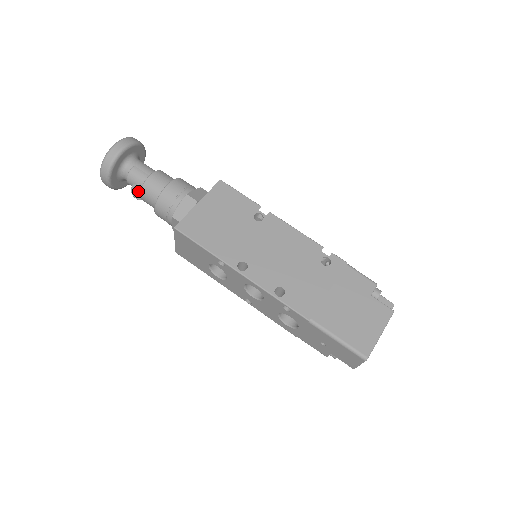
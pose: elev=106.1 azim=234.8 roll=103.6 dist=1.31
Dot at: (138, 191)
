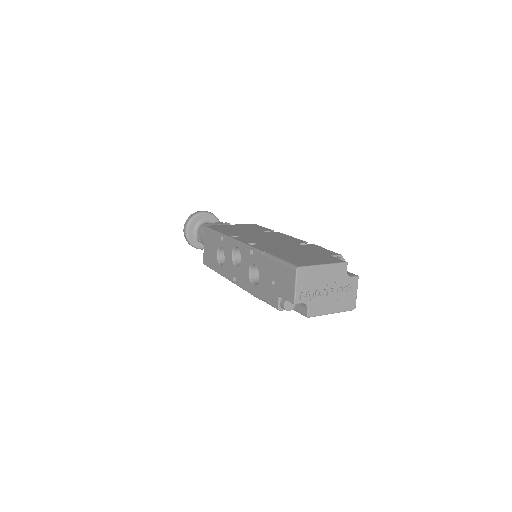
Dot at: occluded
